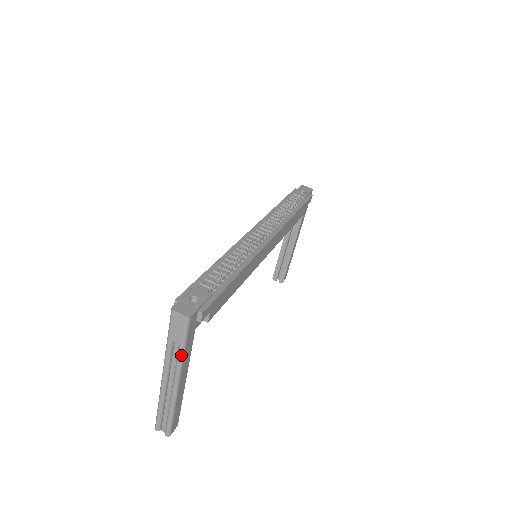
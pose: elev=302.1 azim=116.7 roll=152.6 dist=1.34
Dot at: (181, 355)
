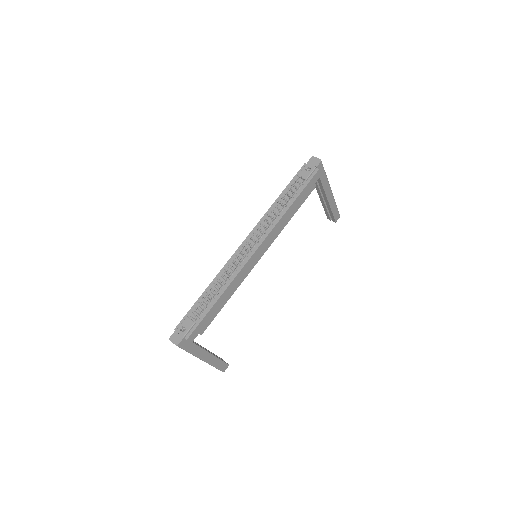
Dot at: occluded
